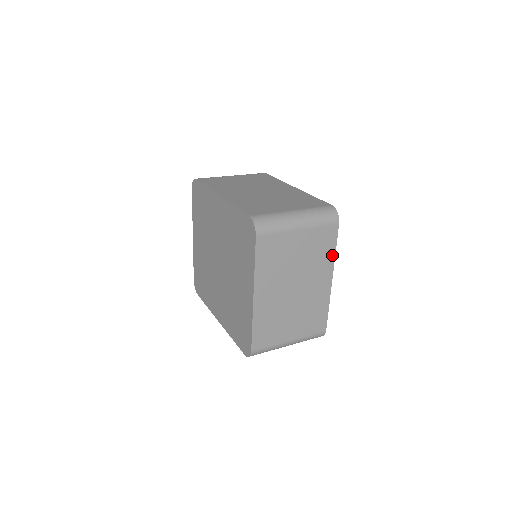
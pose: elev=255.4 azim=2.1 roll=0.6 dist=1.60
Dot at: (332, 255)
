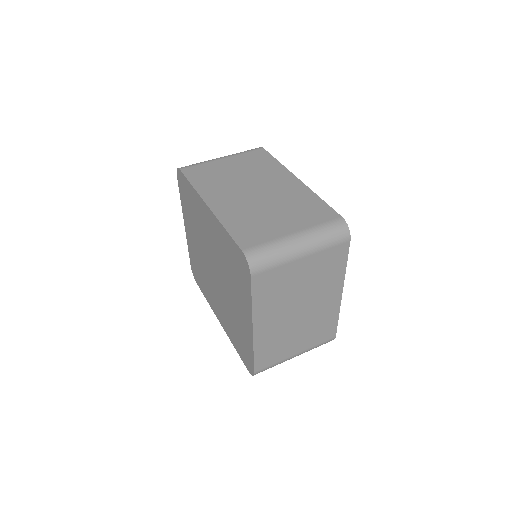
Dot at: (342, 271)
